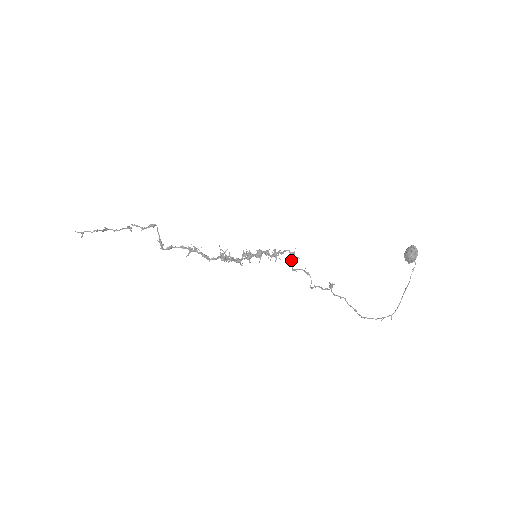
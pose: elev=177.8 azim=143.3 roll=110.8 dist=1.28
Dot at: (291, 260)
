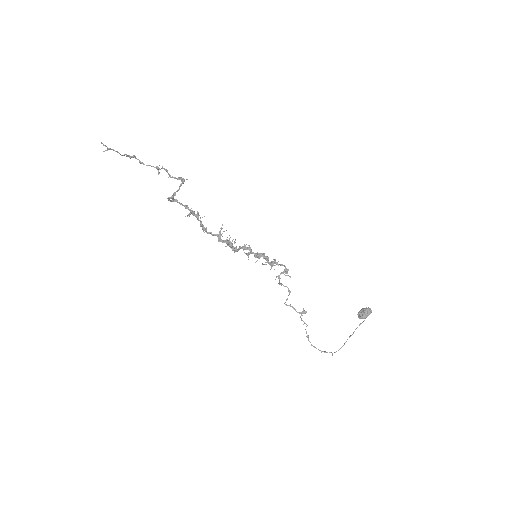
Dot at: occluded
